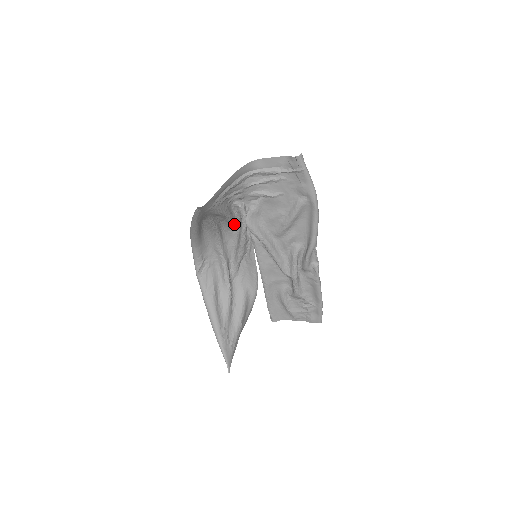
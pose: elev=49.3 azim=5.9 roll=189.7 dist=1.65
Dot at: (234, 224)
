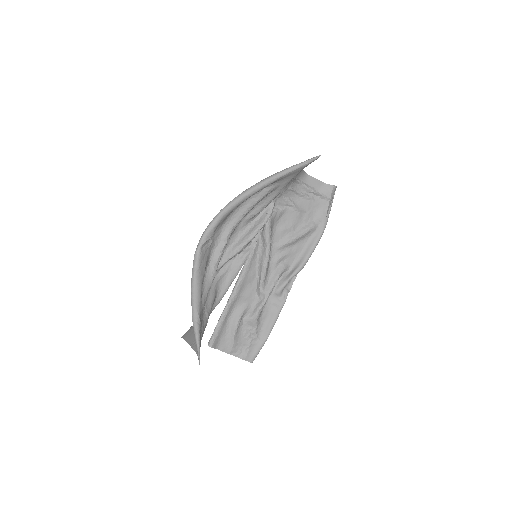
Dot at: (253, 218)
